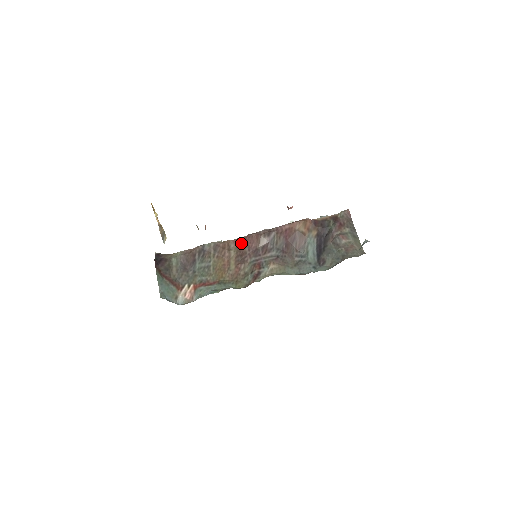
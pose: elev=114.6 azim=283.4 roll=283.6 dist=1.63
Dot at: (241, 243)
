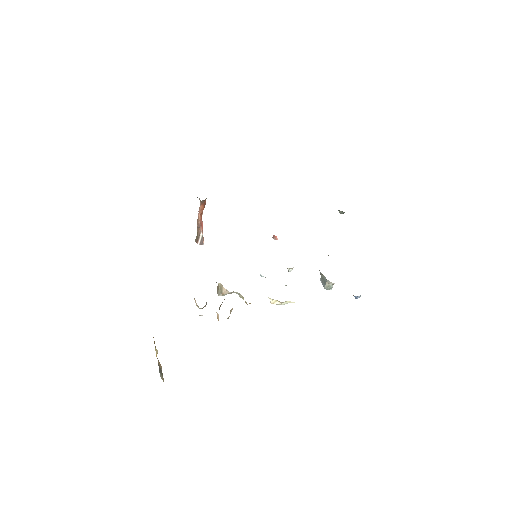
Dot at: occluded
